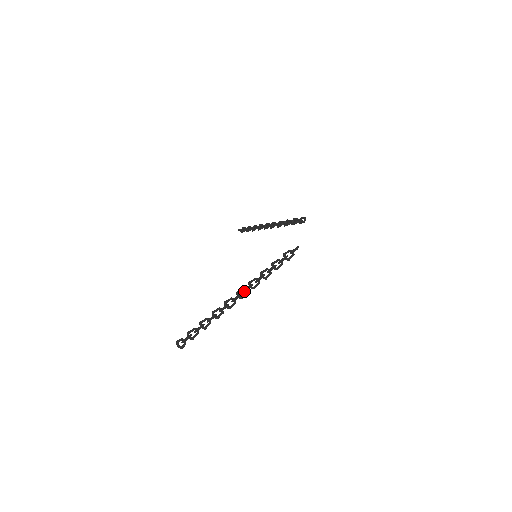
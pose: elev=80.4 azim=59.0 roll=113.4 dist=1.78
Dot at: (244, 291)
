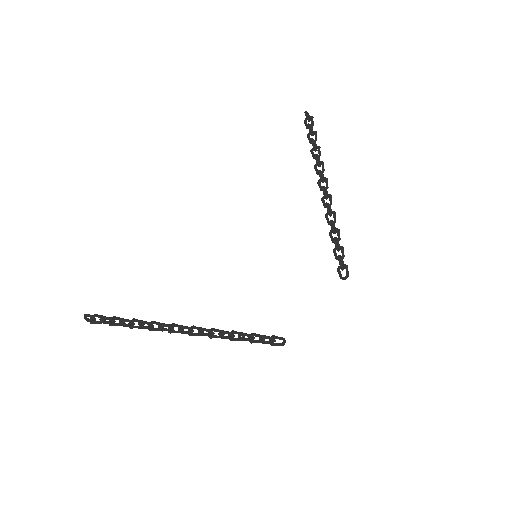
Dot at: (188, 333)
